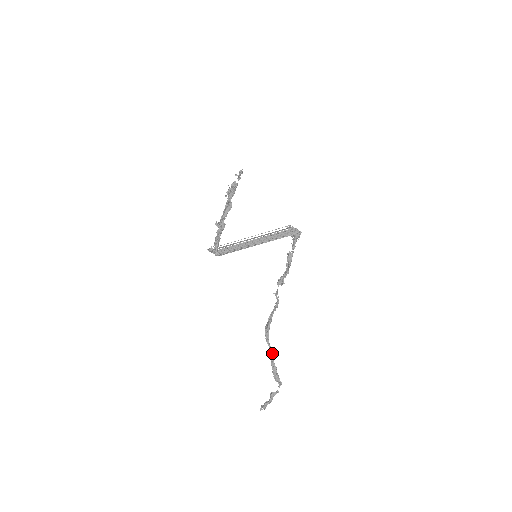
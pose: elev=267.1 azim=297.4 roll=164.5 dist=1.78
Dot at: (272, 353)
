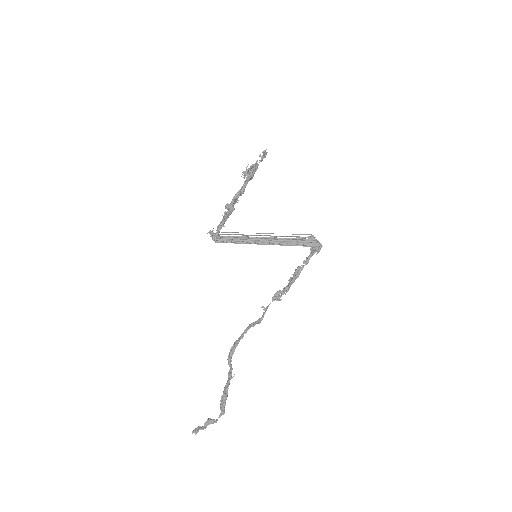
Dot at: (230, 374)
